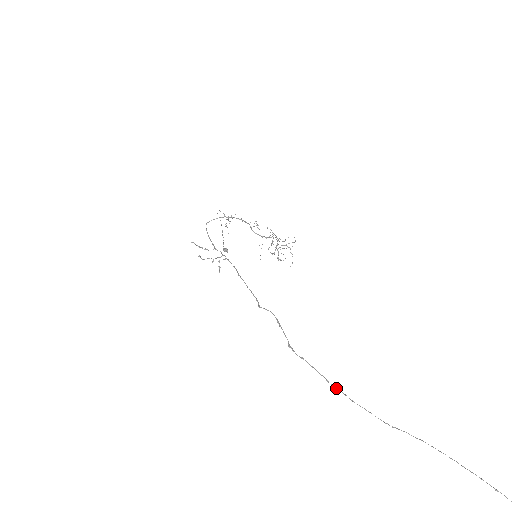
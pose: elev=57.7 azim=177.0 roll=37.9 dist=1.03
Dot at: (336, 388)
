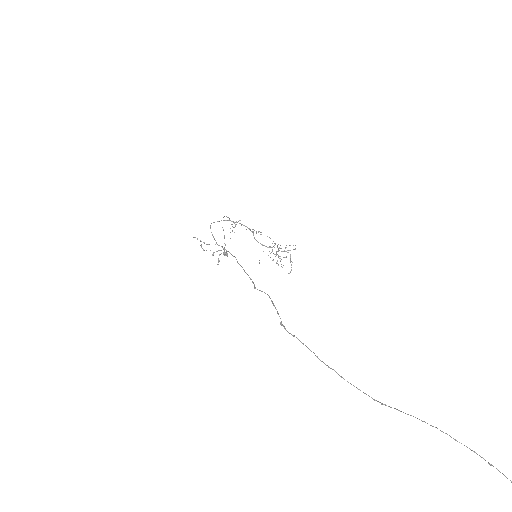
Dot at: occluded
